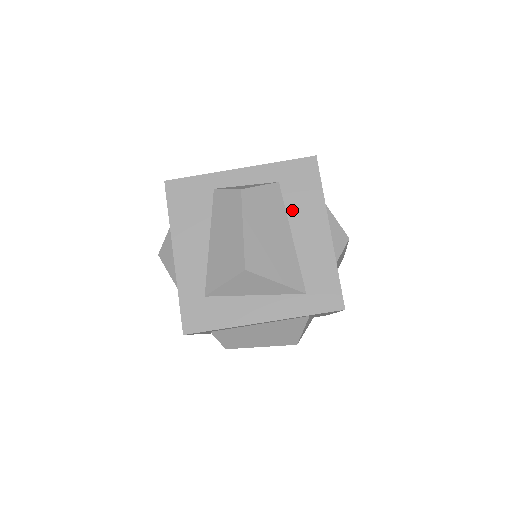
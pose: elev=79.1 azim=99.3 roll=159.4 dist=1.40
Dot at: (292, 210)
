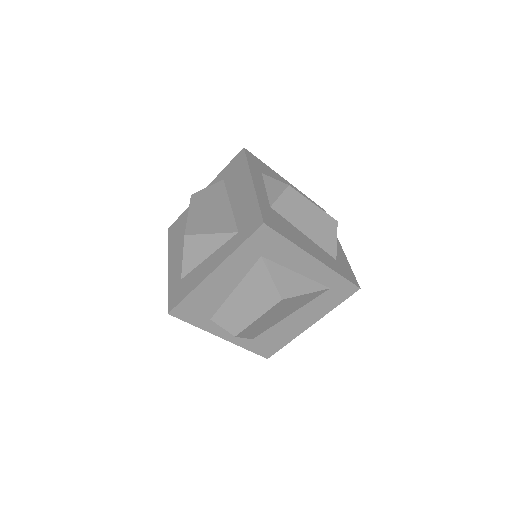
Dot at: (230, 188)
